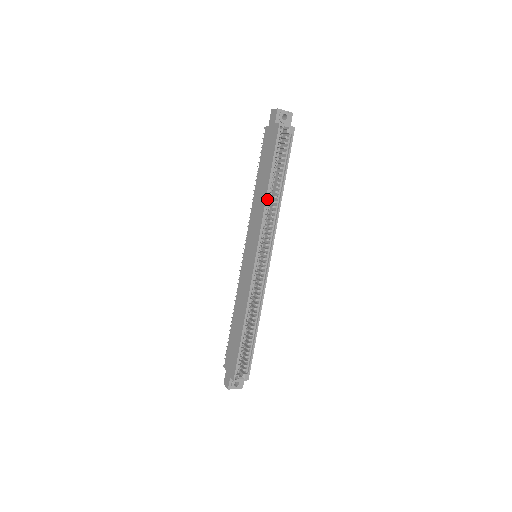
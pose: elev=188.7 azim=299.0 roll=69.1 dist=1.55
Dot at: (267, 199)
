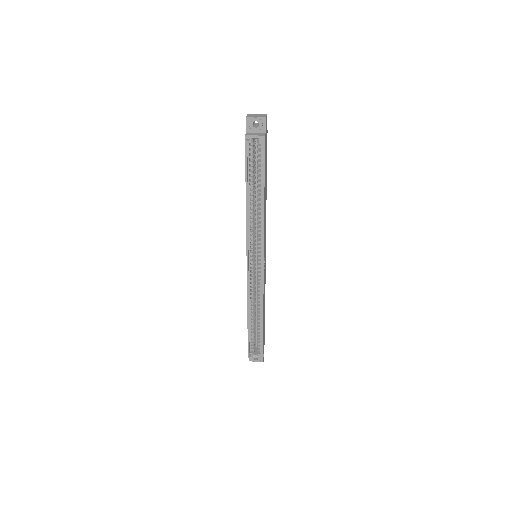
Dot at: (247, 210)
